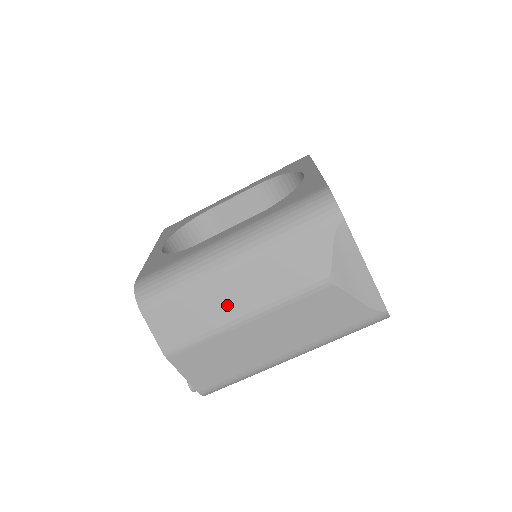
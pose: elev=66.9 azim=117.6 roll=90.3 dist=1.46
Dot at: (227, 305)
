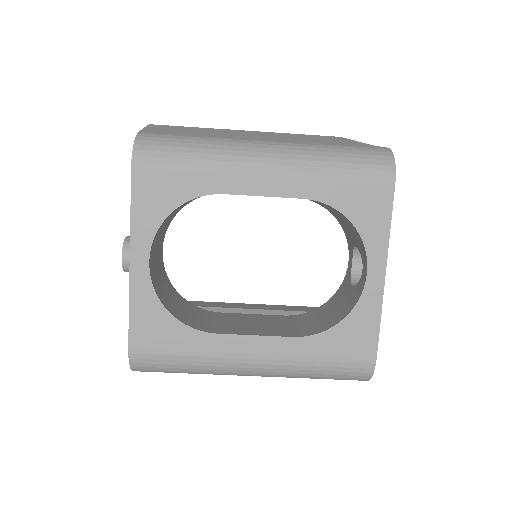
Dot at: occluded
